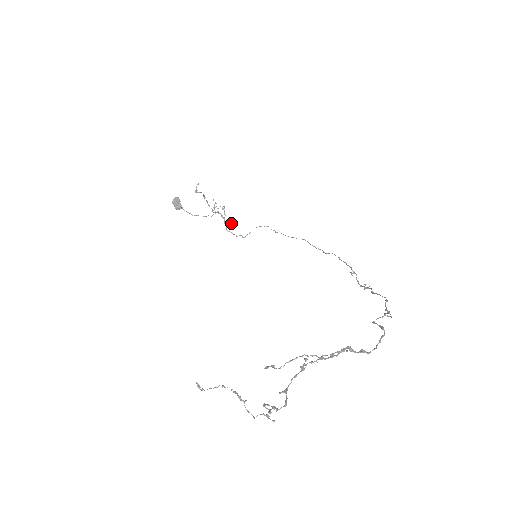
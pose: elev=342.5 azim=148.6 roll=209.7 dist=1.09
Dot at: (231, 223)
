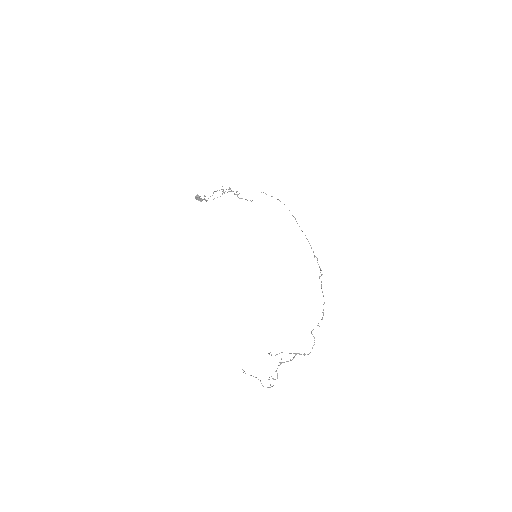
Dot at: (239, 193)
